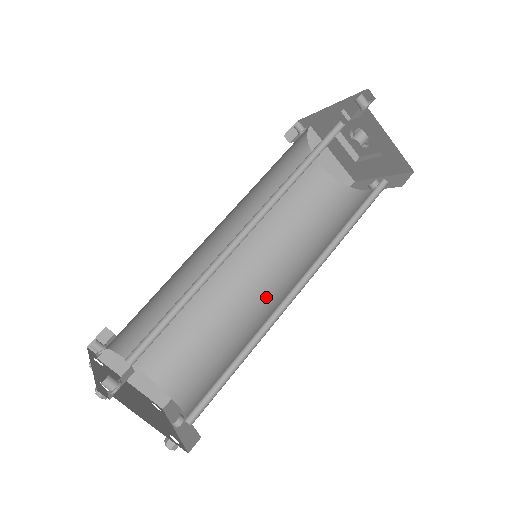
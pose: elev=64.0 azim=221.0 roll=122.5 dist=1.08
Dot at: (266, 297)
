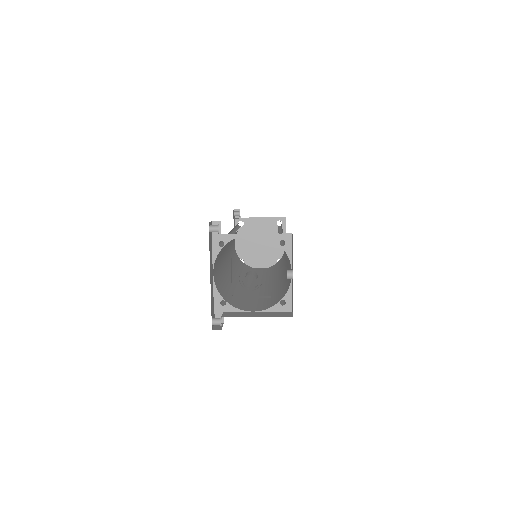
Dot at: occluded
